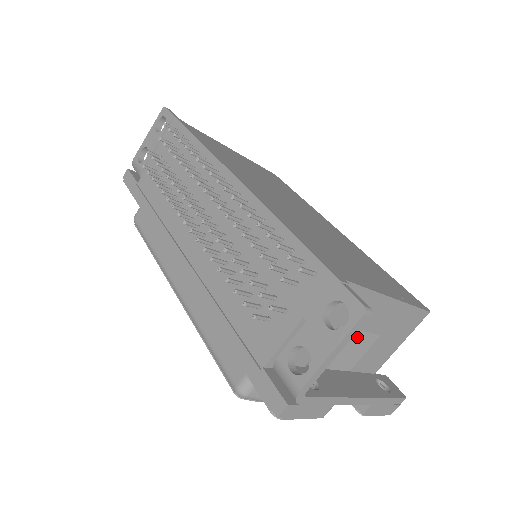
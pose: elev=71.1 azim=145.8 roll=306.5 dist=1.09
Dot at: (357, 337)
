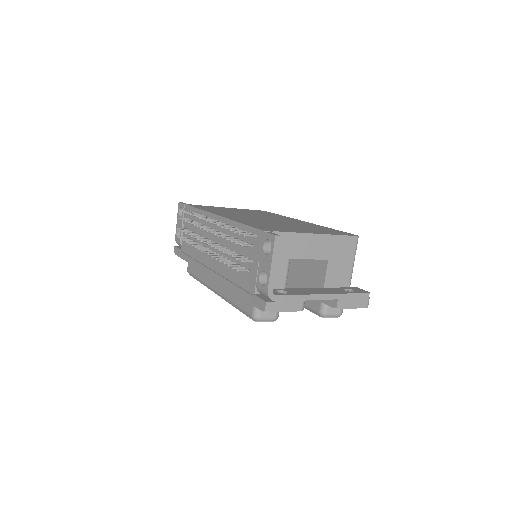
Dot at: (319, 269)
